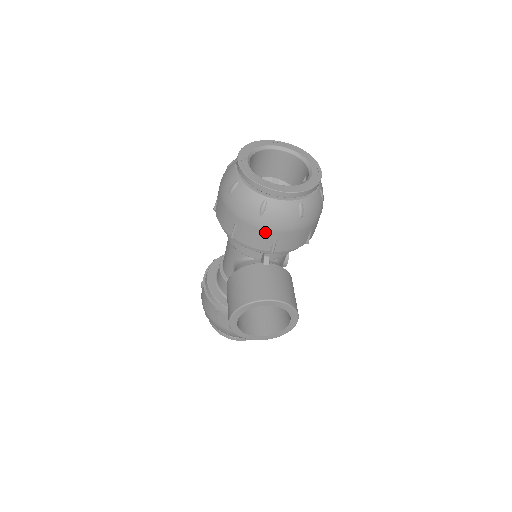
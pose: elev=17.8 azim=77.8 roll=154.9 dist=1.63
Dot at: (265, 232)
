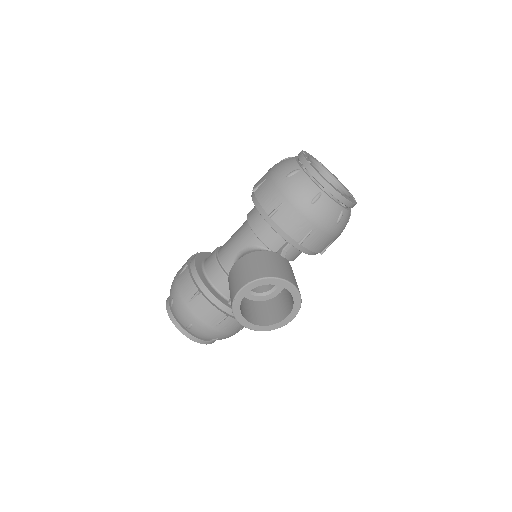
Dot at: (306, 221)
